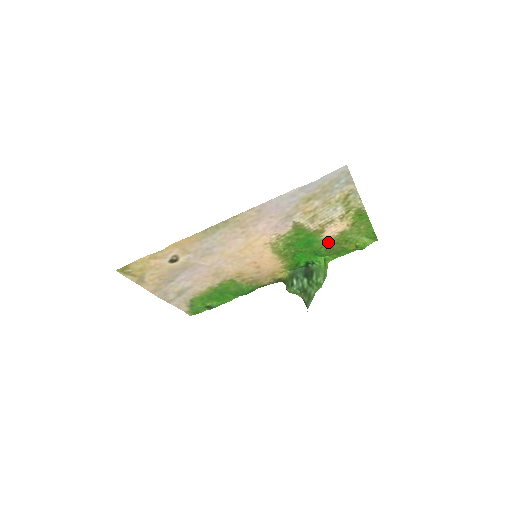
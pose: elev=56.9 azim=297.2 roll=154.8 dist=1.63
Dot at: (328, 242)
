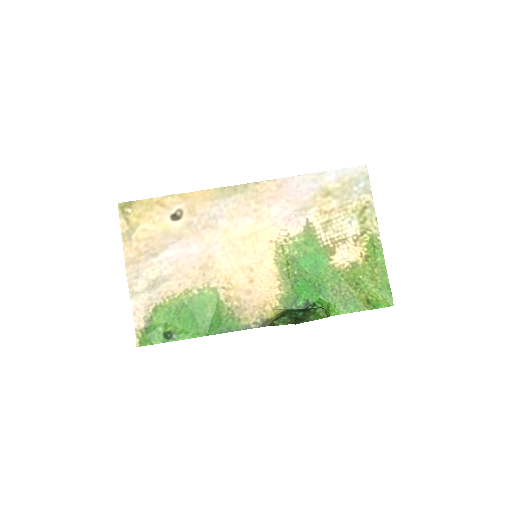
Dot at: (337, 274)
